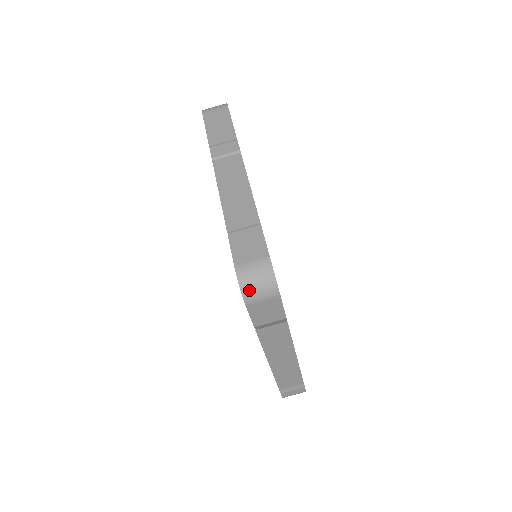
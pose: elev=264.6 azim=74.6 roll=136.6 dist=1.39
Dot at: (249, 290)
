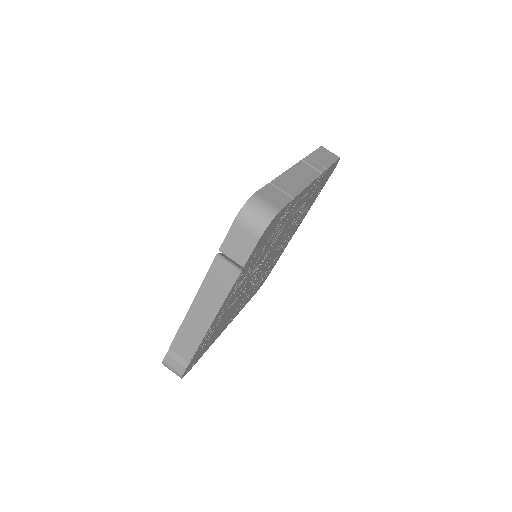
Dot at: (247, 212)
